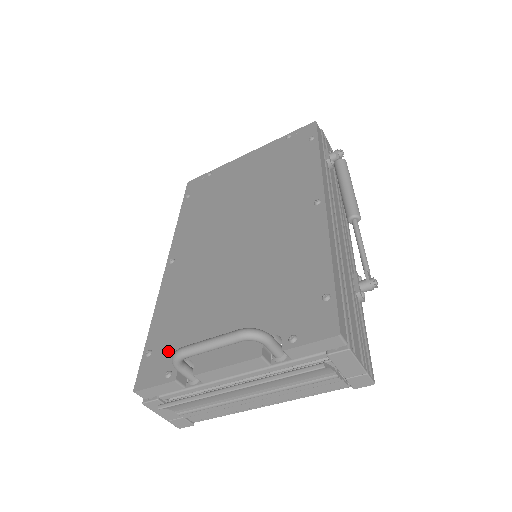
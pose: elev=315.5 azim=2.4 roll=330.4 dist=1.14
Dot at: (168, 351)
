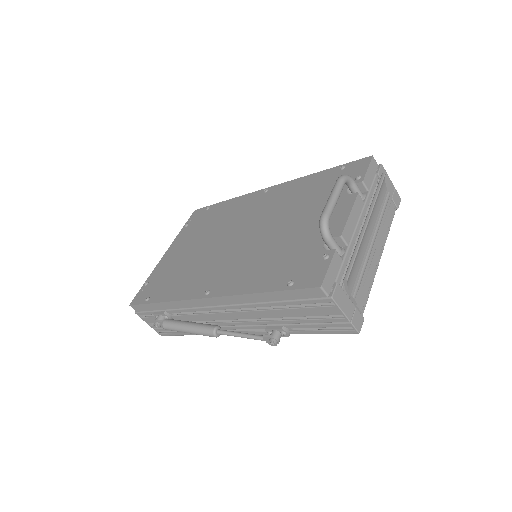
Dot at: (302, 264)
